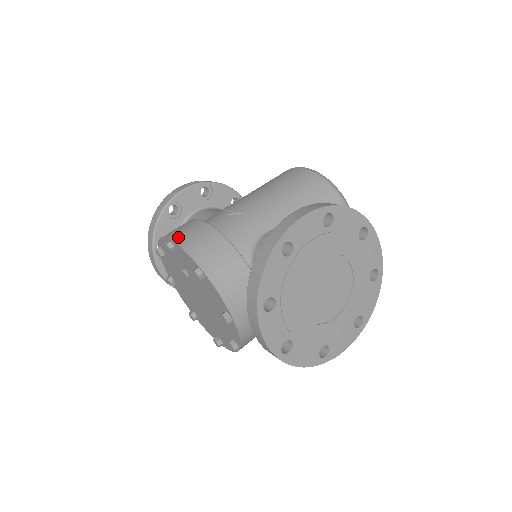
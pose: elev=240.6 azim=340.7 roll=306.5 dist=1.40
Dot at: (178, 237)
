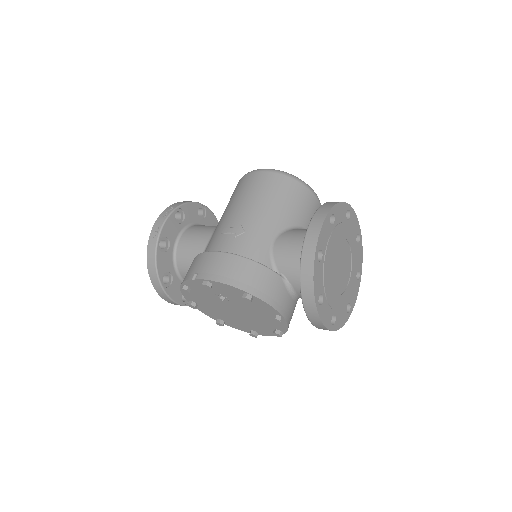
Dot at: (213, 275)
